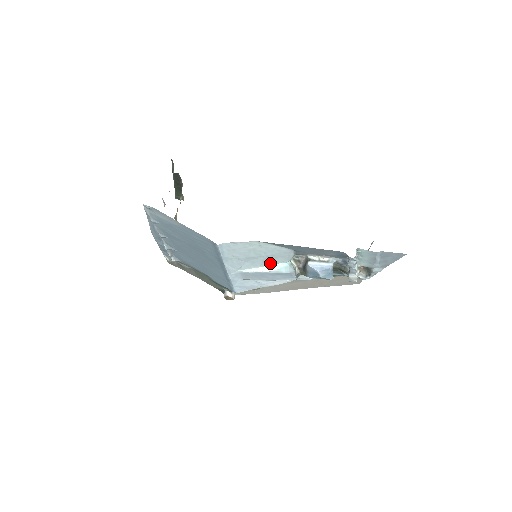
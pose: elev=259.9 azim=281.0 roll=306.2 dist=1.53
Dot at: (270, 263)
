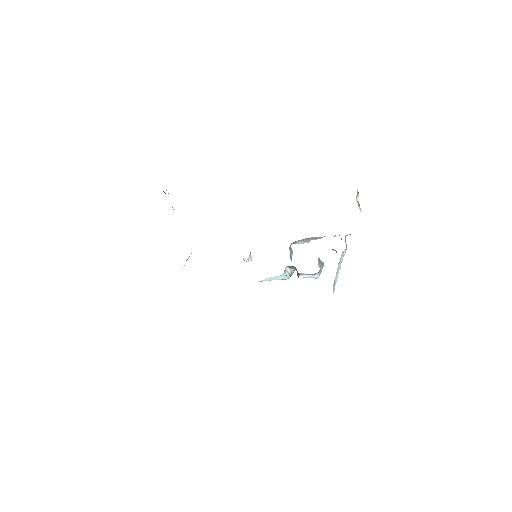
Dot at: occluded
